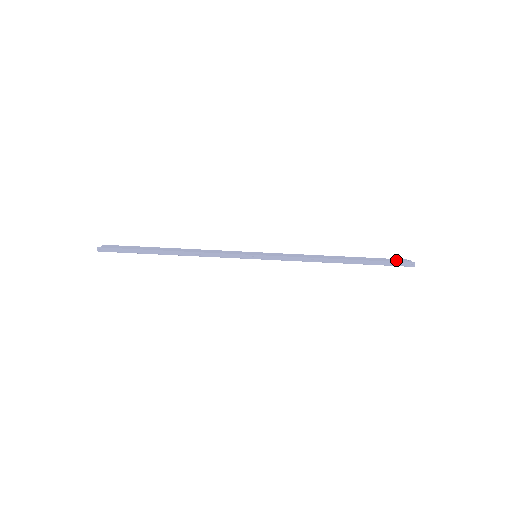
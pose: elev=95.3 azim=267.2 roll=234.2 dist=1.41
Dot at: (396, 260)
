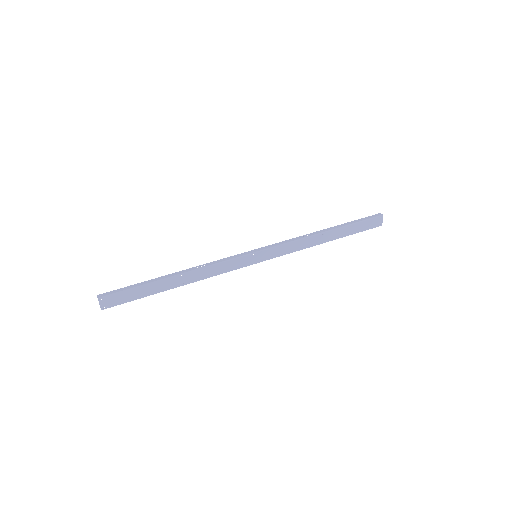
Dot at: (370, 226)
